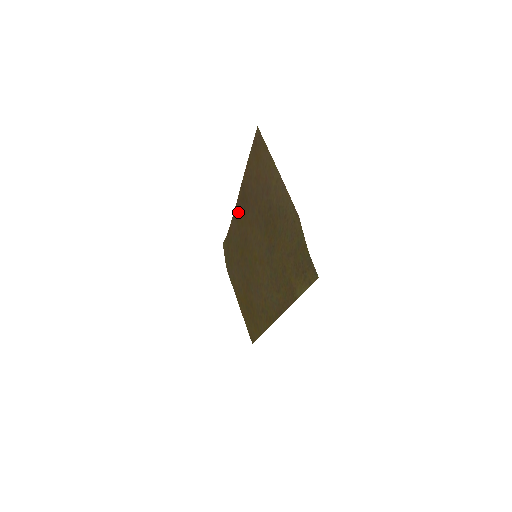
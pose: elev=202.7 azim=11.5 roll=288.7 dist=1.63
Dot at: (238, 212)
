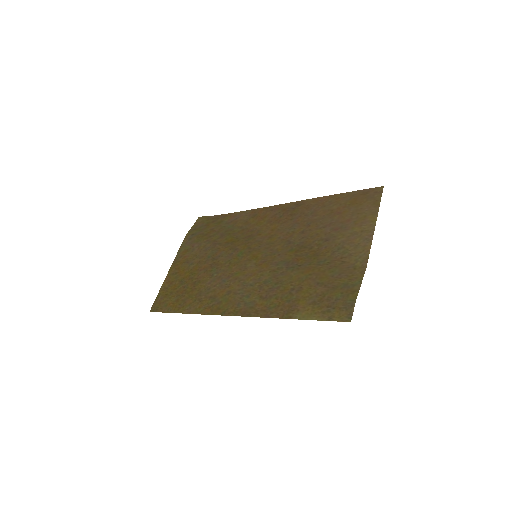
Dot at: (263, 213)
